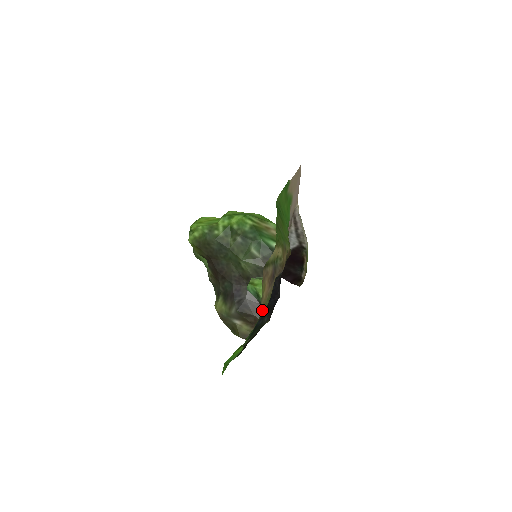
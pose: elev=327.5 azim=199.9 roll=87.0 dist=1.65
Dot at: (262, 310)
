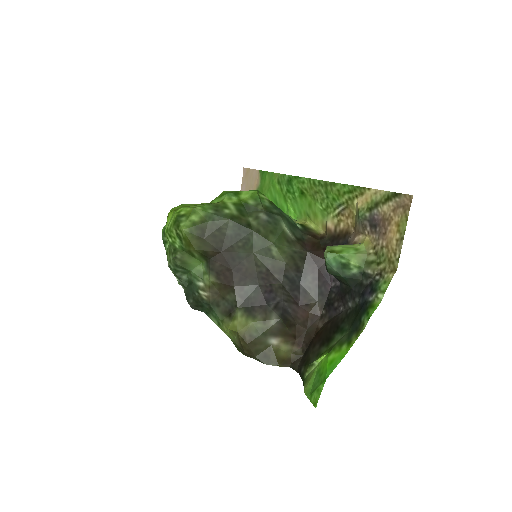
Dot at: (392, 264)
